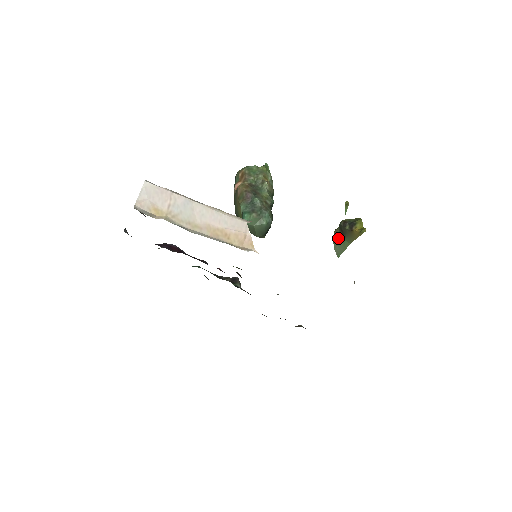
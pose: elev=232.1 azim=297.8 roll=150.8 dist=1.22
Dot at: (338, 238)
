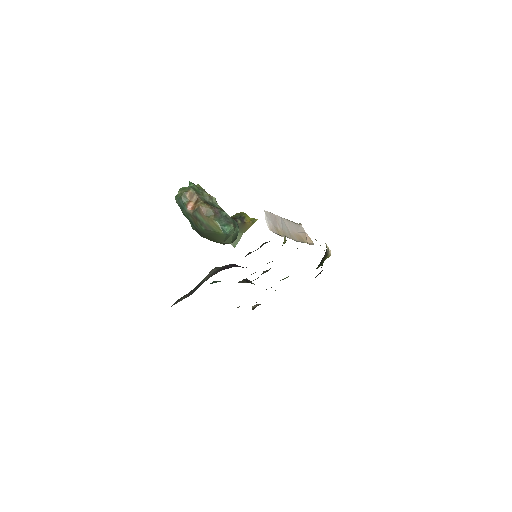
Dot at: occluded
